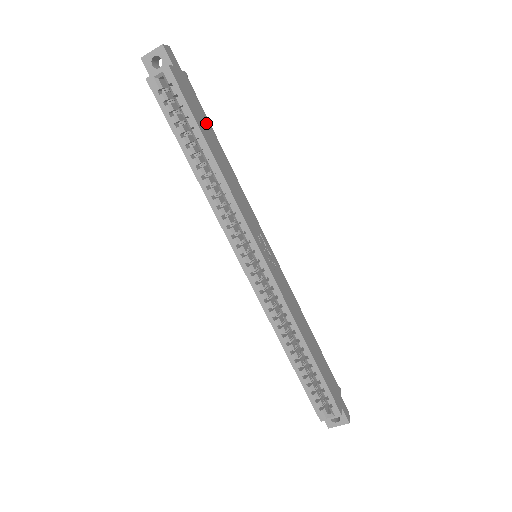
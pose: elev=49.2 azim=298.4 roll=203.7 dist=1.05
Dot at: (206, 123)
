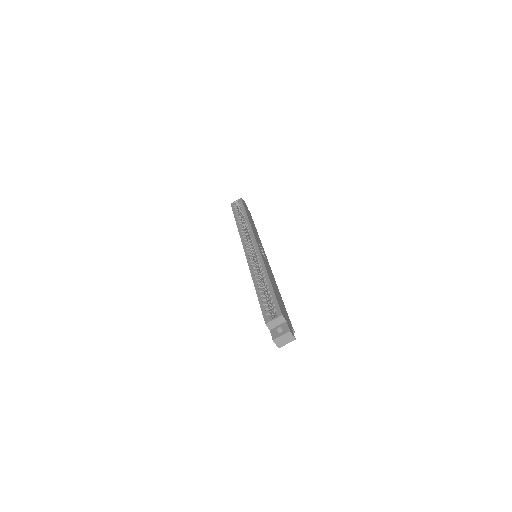
Dot at: (251, 219)
